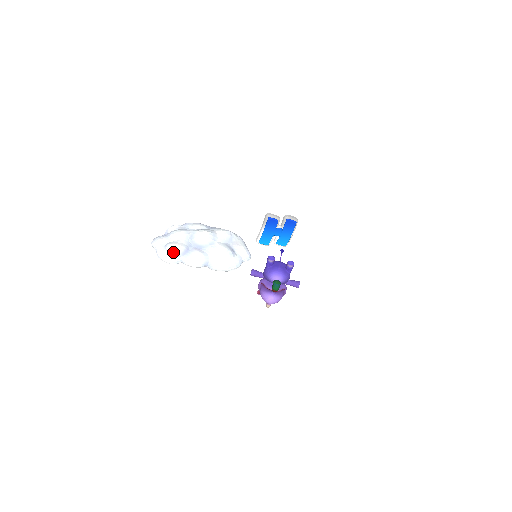
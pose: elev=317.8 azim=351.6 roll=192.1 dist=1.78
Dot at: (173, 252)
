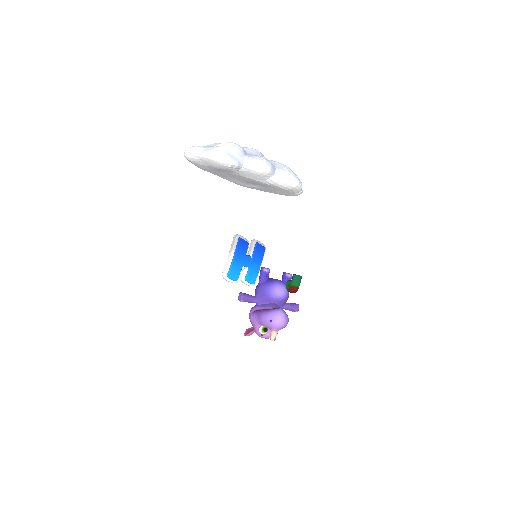
Dot at: (233, 146)
